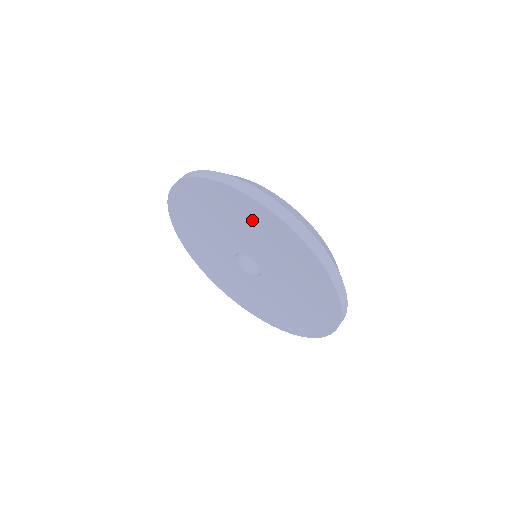
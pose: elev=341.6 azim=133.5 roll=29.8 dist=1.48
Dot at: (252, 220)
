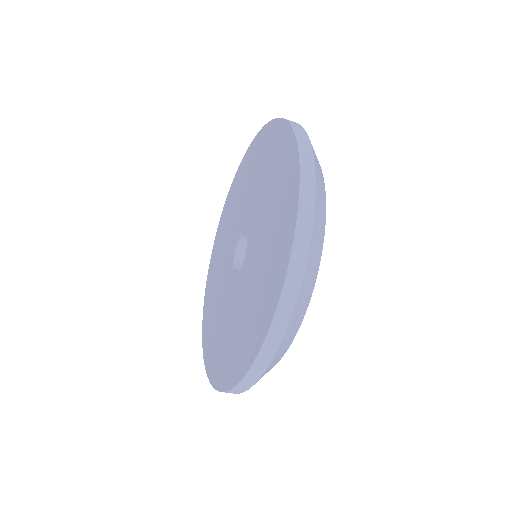
Dot at: (270, 156)
